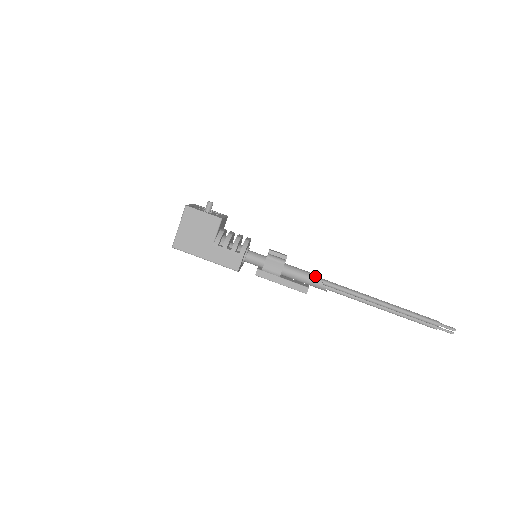
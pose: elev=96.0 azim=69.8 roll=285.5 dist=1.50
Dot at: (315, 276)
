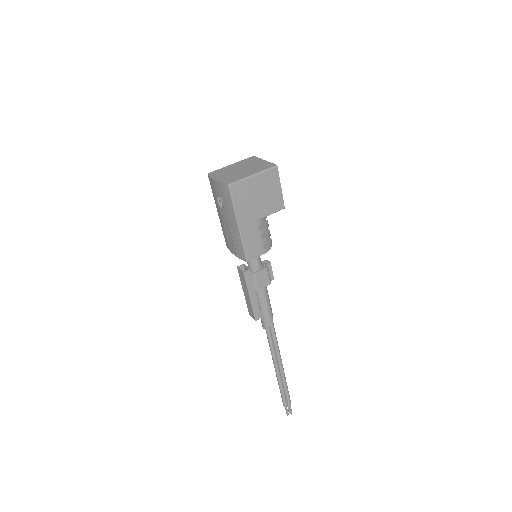
Dot at: occluded
